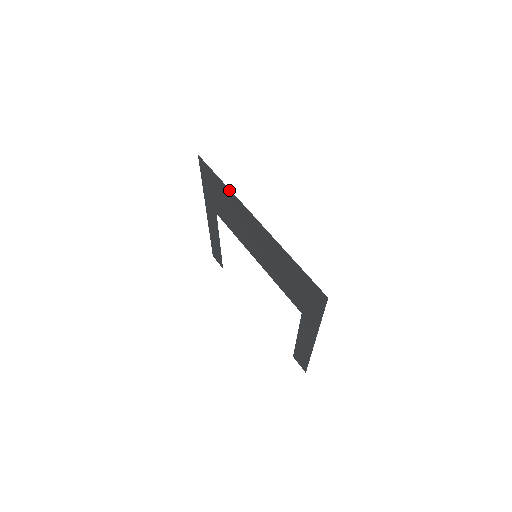
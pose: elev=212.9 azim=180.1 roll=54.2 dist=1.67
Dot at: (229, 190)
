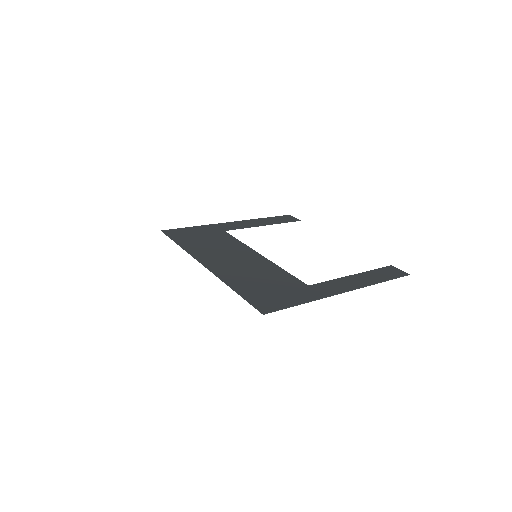
Dot at: (183, 249)
